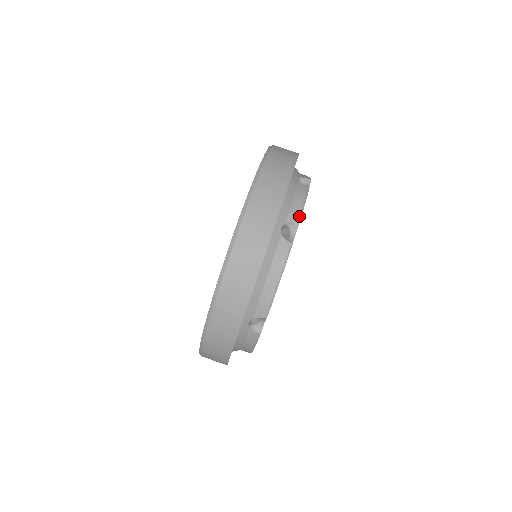
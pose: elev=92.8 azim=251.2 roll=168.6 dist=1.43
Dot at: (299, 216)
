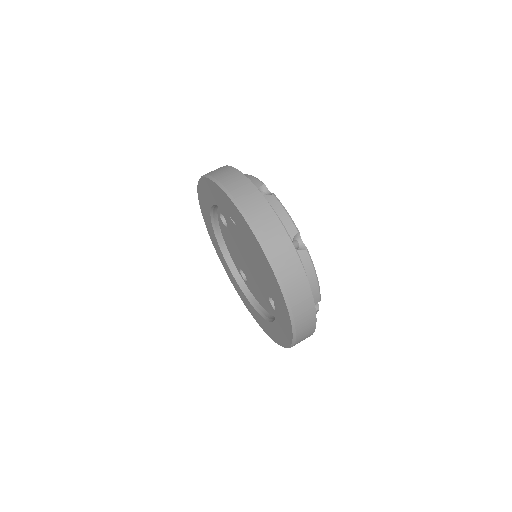
Dot at: (295, 227)
